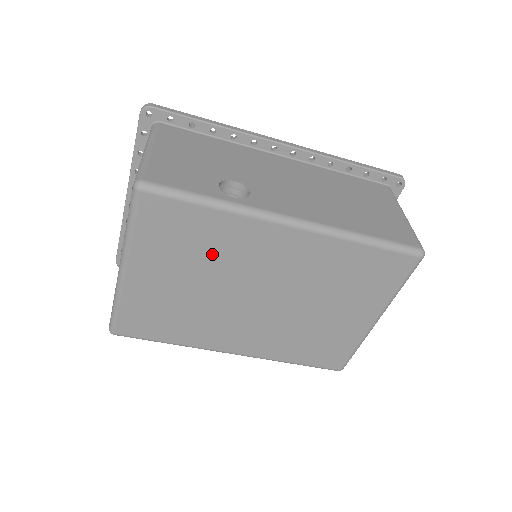
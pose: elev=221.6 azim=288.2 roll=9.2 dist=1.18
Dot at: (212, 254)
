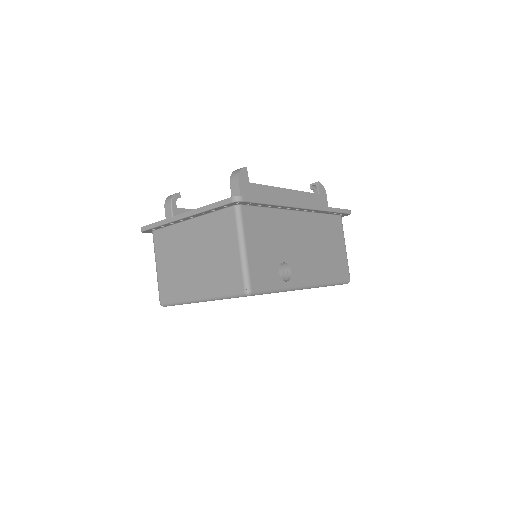
Dot at: occluded
